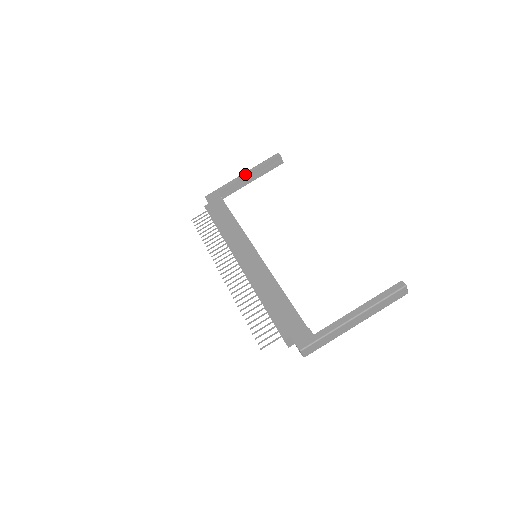
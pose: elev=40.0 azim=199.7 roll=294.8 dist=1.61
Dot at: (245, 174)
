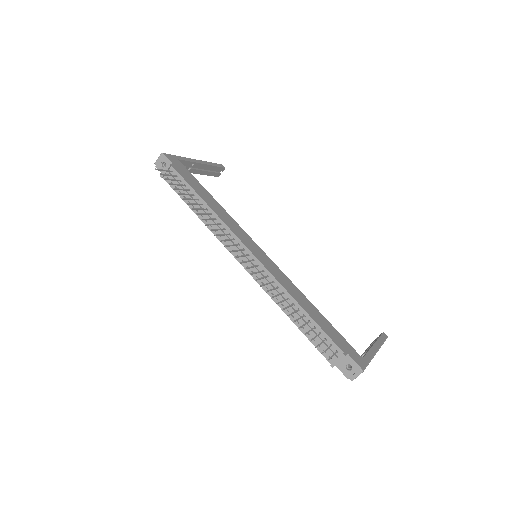
Dot at: (200, 161)
